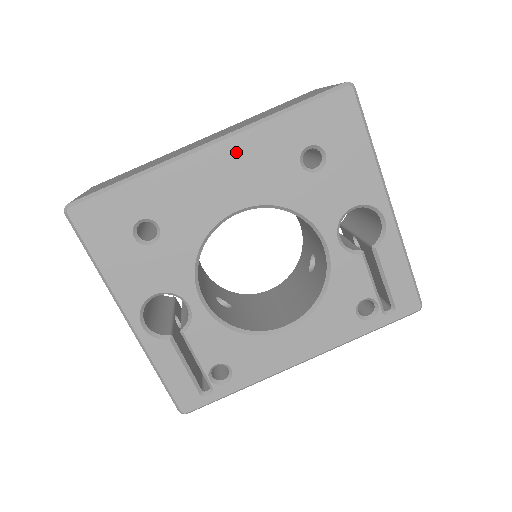
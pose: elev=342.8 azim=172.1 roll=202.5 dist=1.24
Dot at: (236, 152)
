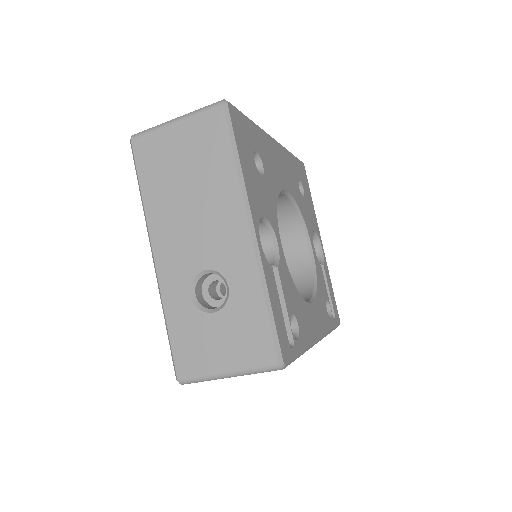
Dot at: (282, 155)
